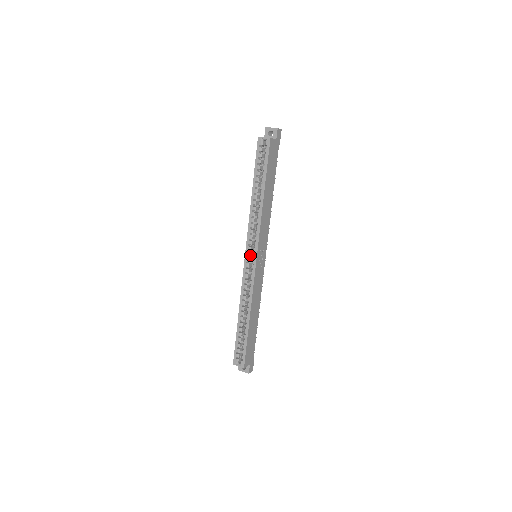
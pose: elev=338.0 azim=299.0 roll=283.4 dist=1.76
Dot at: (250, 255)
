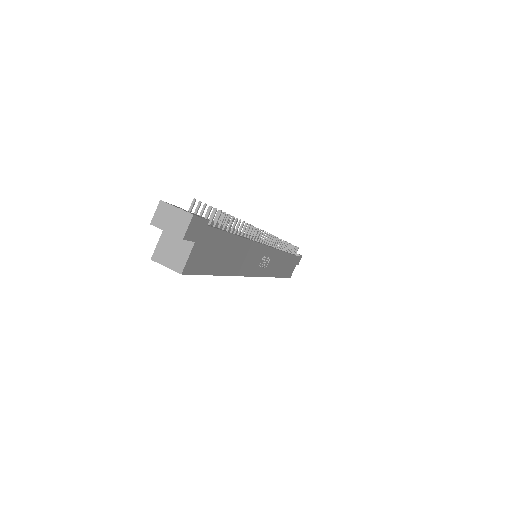
Dot at: occluded
